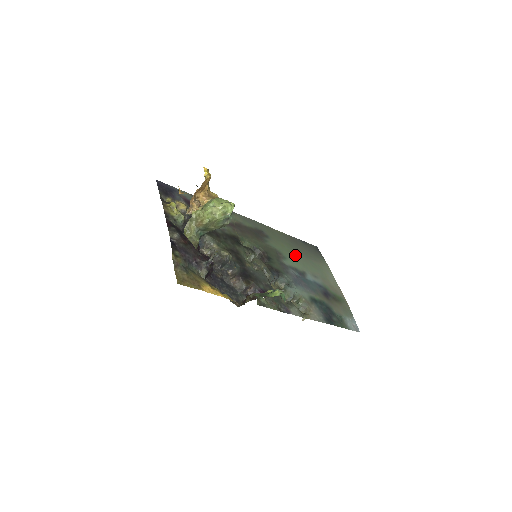
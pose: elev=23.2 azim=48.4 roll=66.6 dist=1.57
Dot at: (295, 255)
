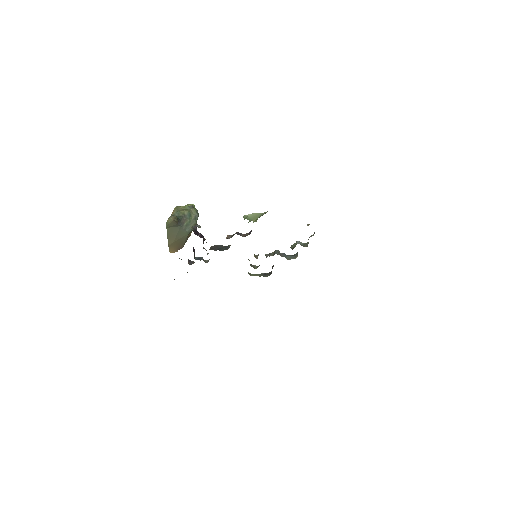
Dot at: occluded
